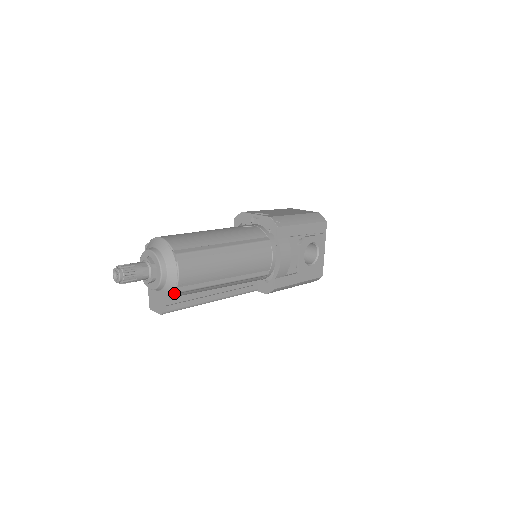
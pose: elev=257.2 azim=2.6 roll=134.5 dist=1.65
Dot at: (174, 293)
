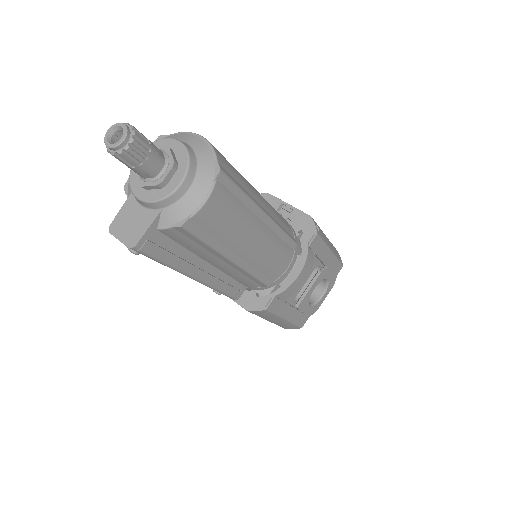
Dot at: (178, 225)
